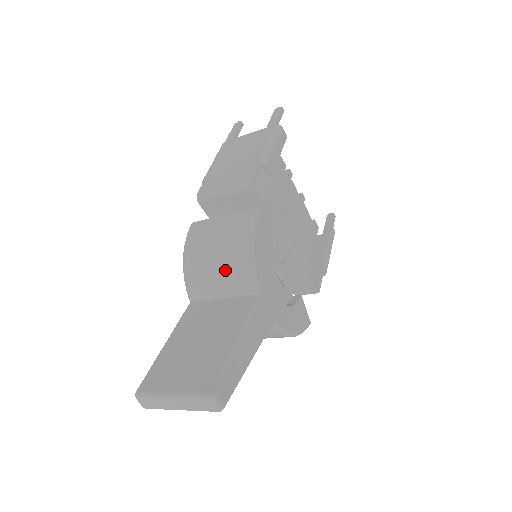
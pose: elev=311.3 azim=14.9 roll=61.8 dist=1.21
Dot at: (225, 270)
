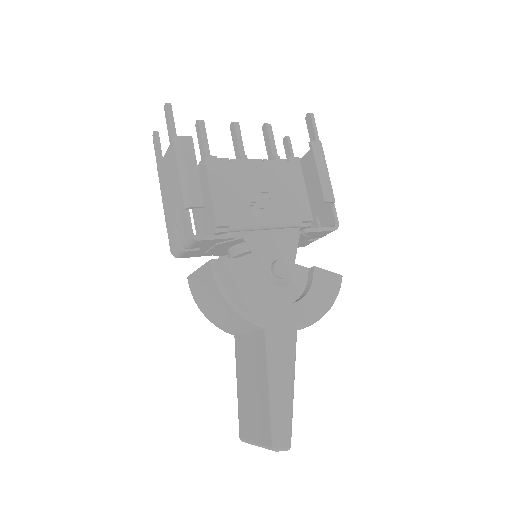
Dot at: (230, 319)
